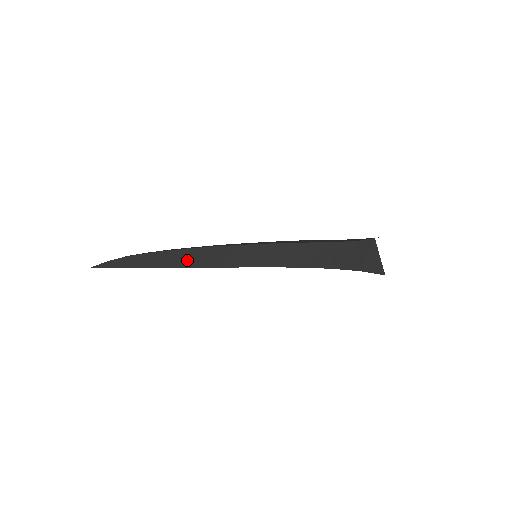
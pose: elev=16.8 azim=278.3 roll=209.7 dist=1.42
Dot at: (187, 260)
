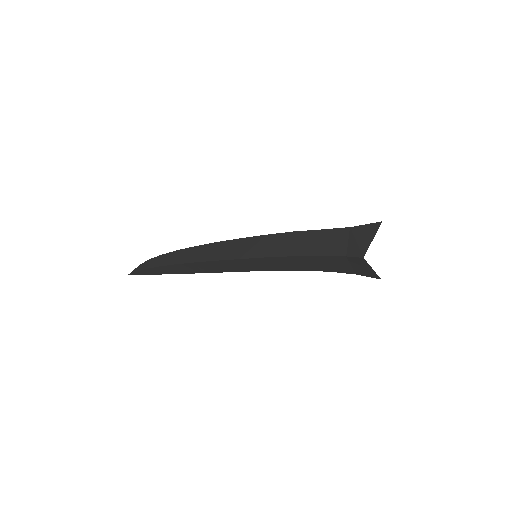
Dot at: (199, 269)
